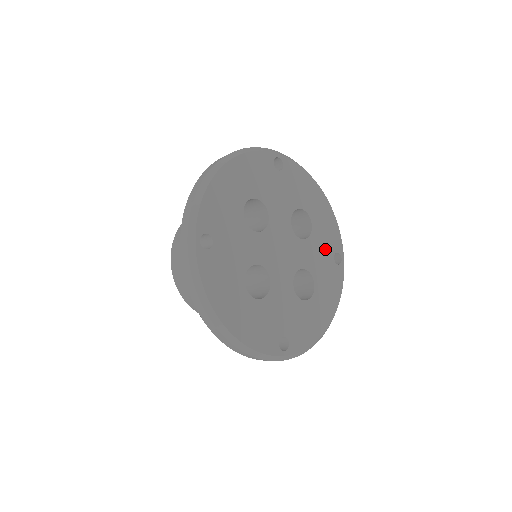
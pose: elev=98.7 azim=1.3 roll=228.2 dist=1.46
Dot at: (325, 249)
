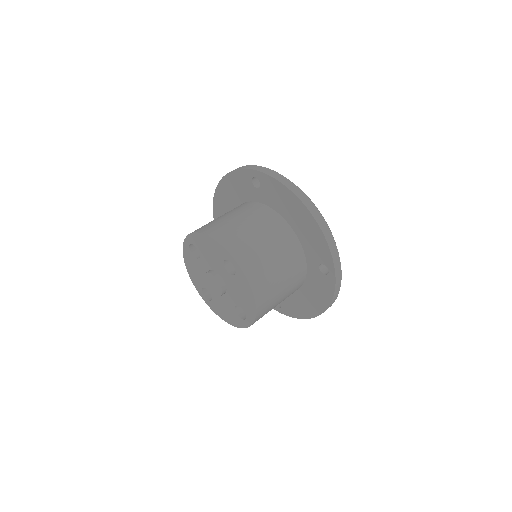
Dot at: occluded
